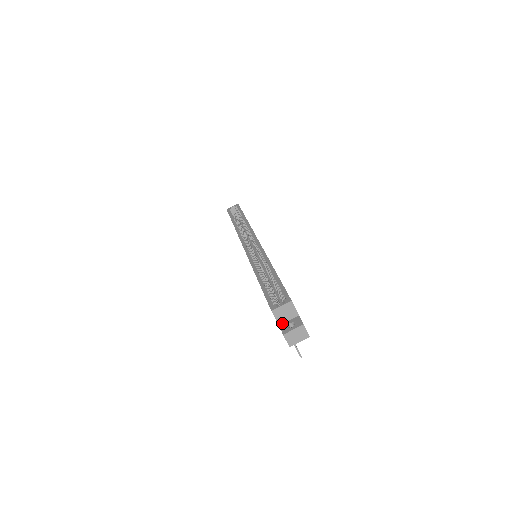
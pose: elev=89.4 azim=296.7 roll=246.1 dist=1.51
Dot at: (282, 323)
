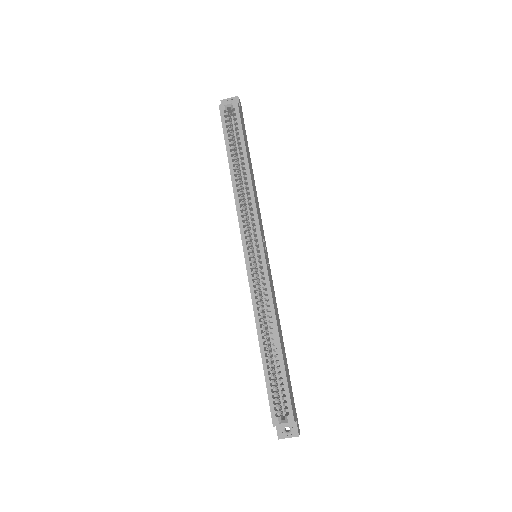
Dot at: occluded
